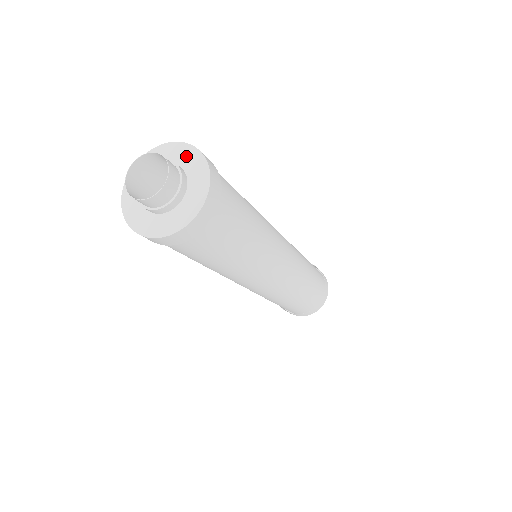
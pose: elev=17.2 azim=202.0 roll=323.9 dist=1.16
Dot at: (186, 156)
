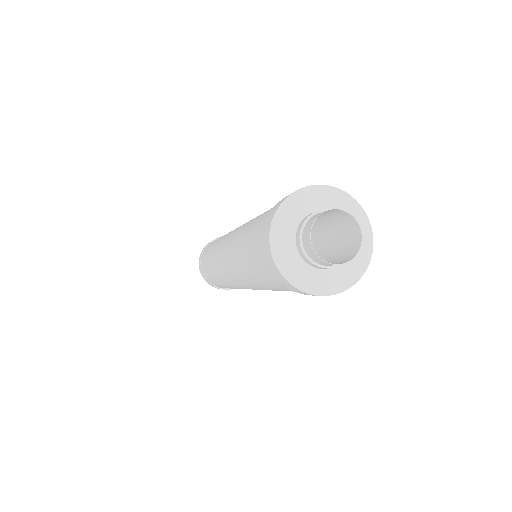
Dot at: (341, 203)
